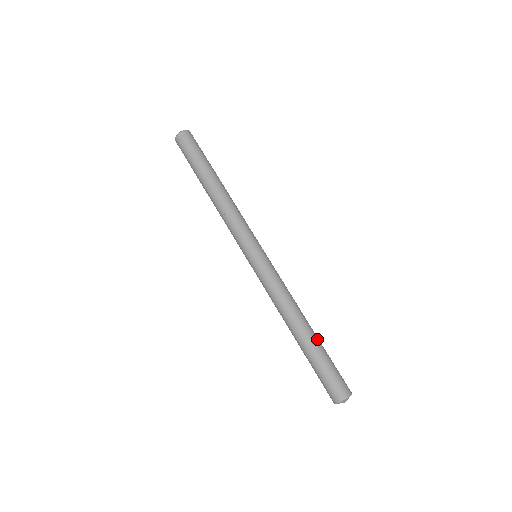
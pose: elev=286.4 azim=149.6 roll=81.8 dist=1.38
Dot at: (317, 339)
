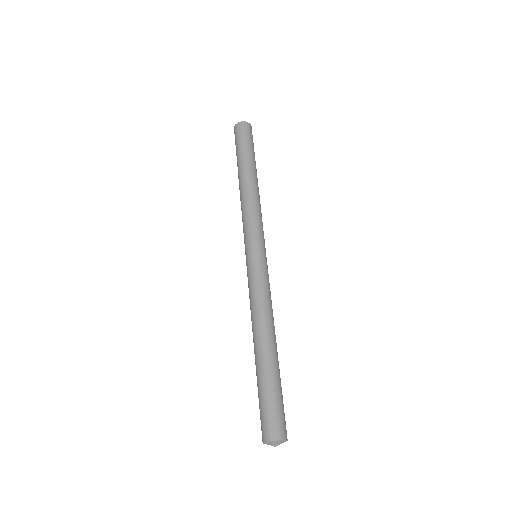
Dot at: (268, 362)
